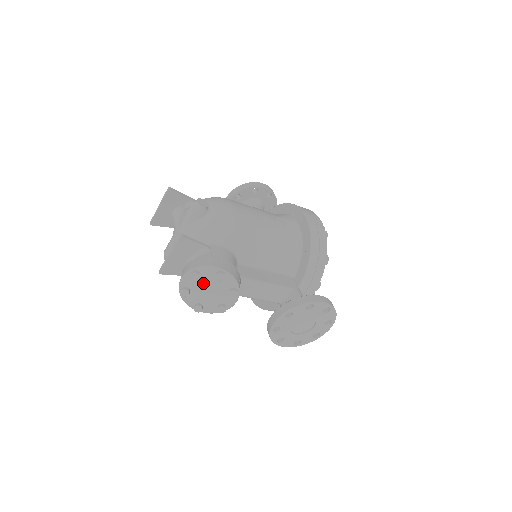
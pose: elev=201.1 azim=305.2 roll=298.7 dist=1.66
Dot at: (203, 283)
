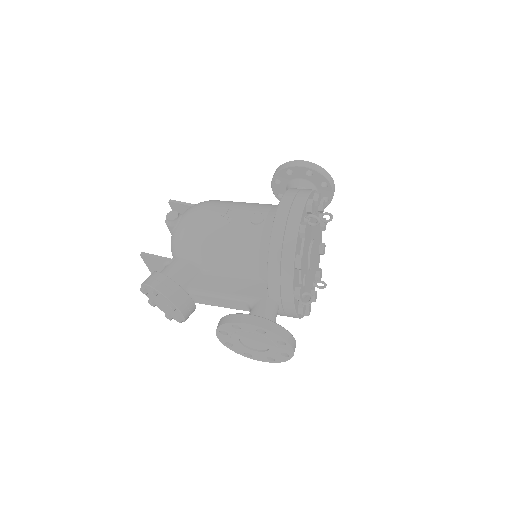
Dot at: (155, 297)
